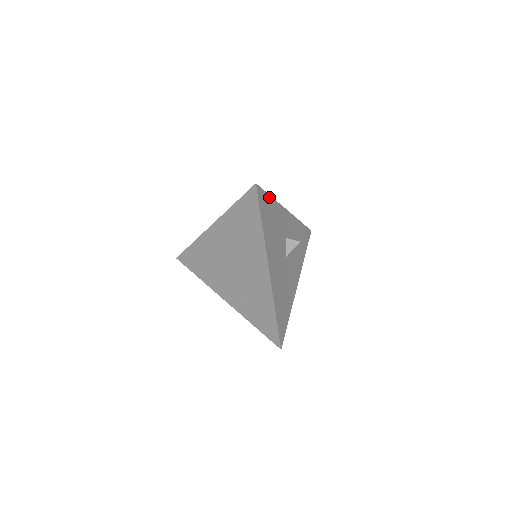
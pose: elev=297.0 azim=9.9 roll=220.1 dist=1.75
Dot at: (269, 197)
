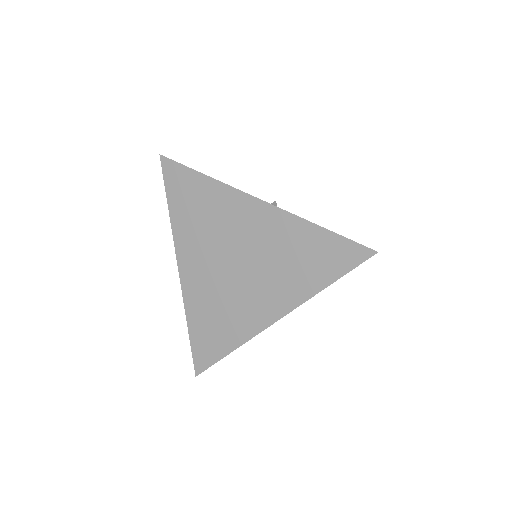
Dot at: occluded
